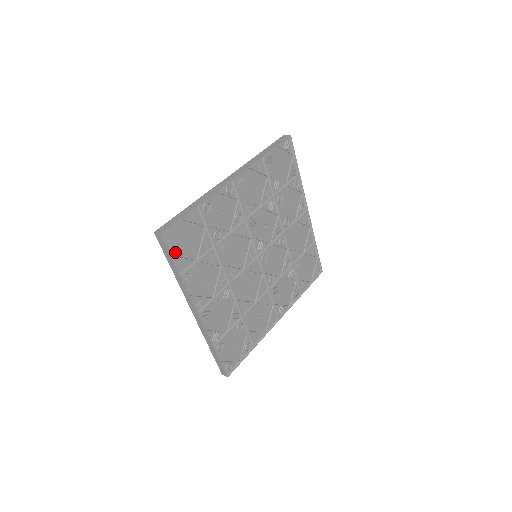
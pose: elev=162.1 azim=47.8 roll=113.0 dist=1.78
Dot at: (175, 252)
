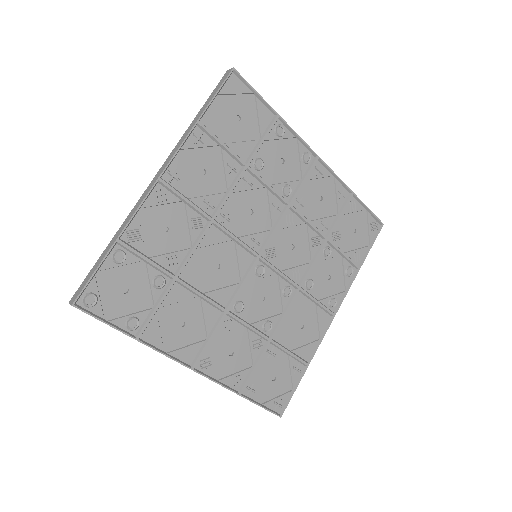
Dot at: (220, 103)
